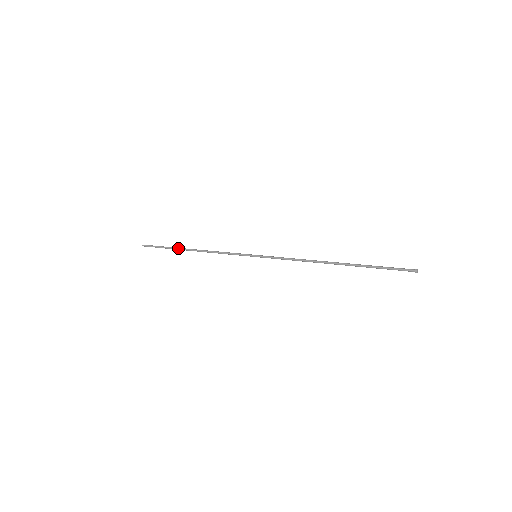
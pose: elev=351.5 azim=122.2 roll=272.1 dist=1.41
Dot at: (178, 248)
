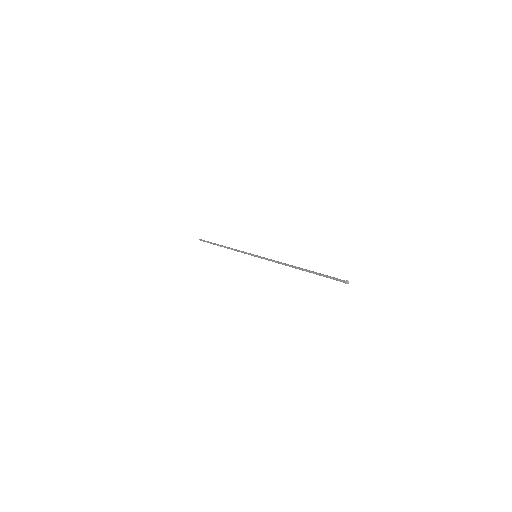
Dot at: occluded
